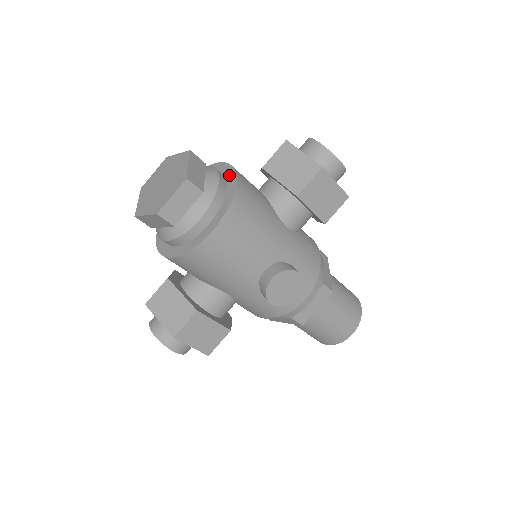
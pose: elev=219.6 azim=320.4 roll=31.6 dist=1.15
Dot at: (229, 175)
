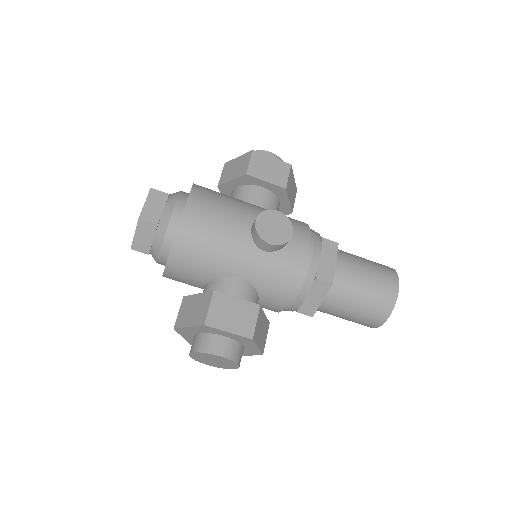
Dot at: occluded
